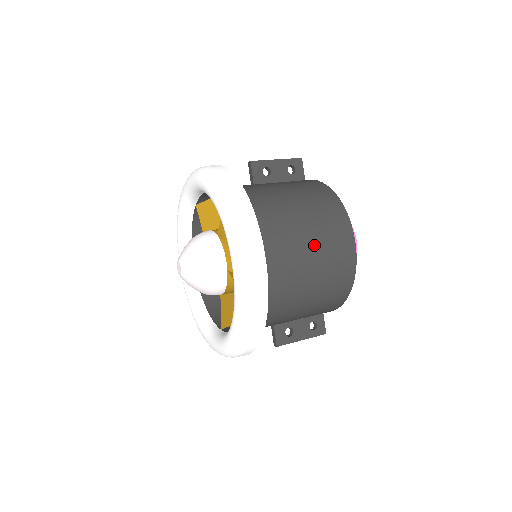
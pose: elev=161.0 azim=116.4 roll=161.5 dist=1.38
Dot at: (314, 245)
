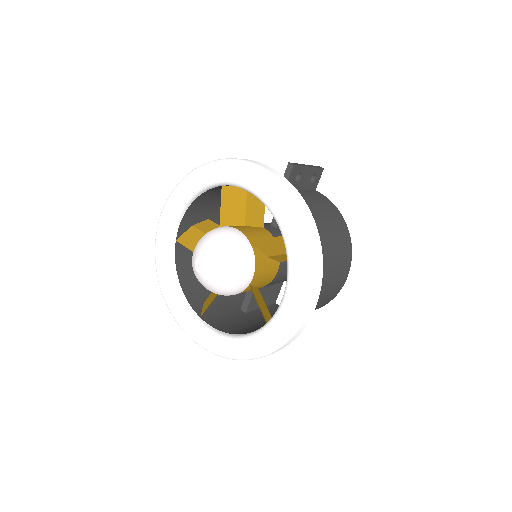
Dot at: (328, 283)
